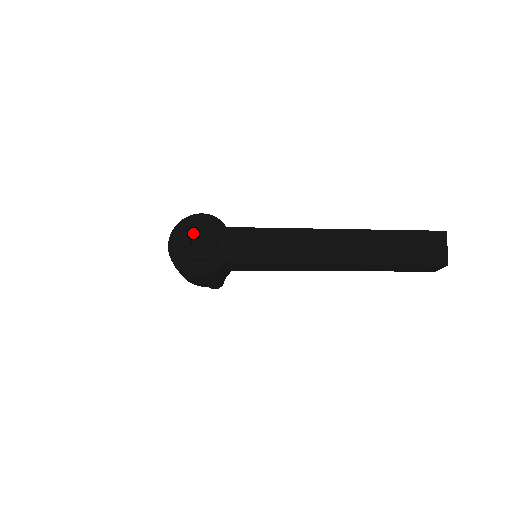
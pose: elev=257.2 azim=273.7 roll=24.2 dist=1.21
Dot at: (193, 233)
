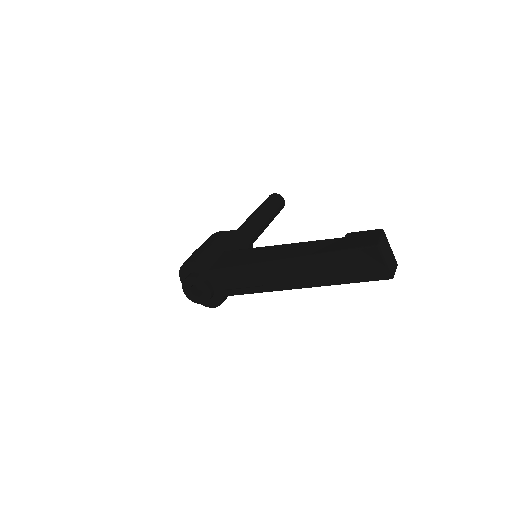
Dot at: (189, 286)
